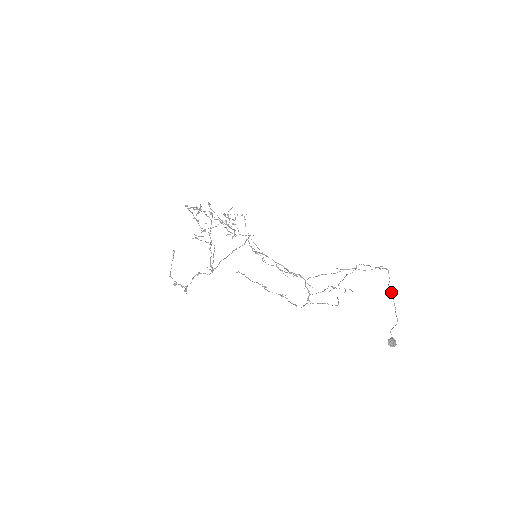
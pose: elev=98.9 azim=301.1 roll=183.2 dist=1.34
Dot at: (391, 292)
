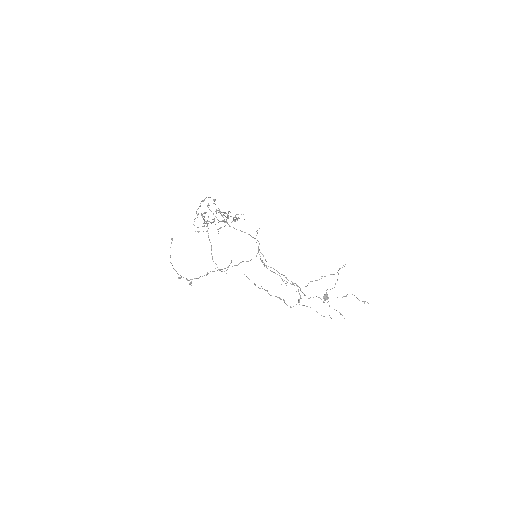
Dot at: occluded
